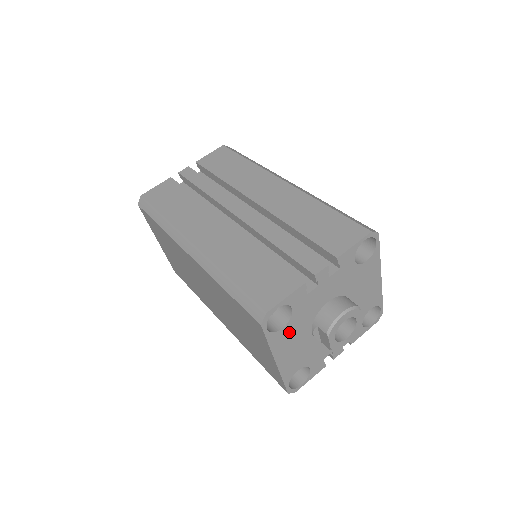
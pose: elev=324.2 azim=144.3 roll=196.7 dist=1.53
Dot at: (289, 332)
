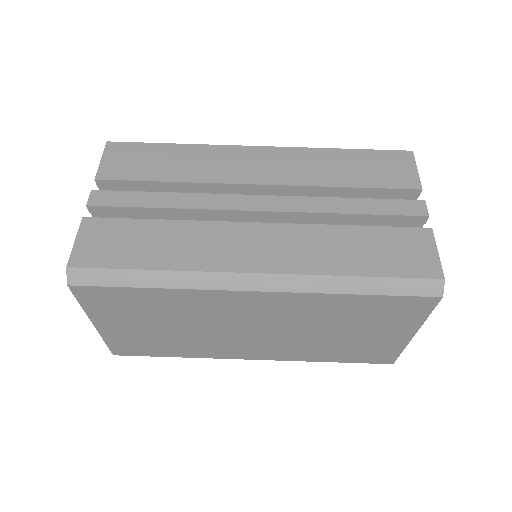
Dot at: occluded
